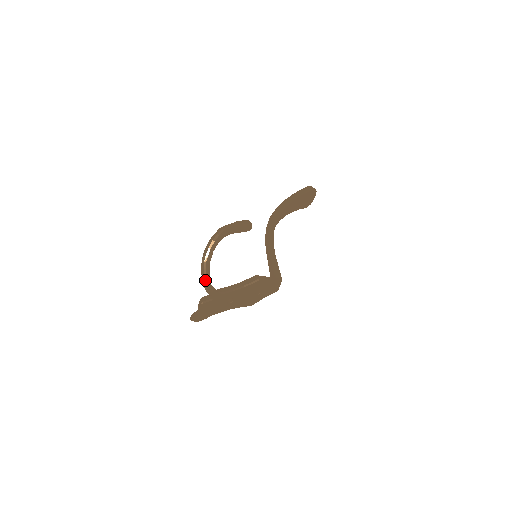
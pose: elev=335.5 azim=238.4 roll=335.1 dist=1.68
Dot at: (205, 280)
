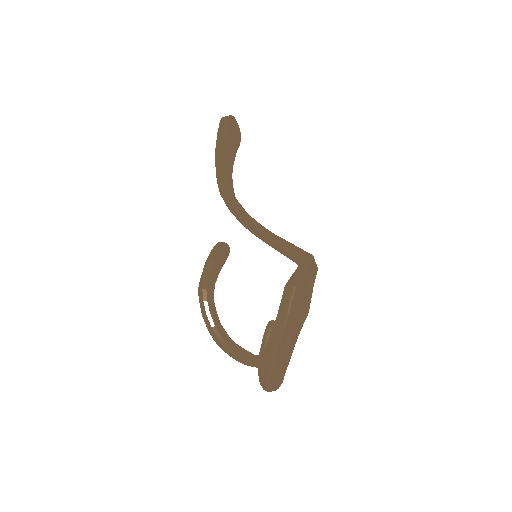
Dot at: (246, 362)
